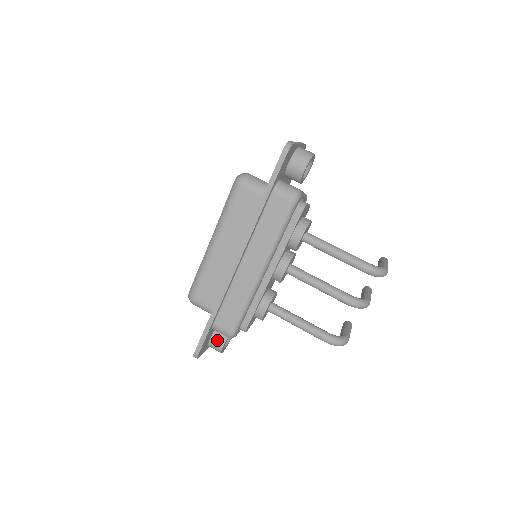
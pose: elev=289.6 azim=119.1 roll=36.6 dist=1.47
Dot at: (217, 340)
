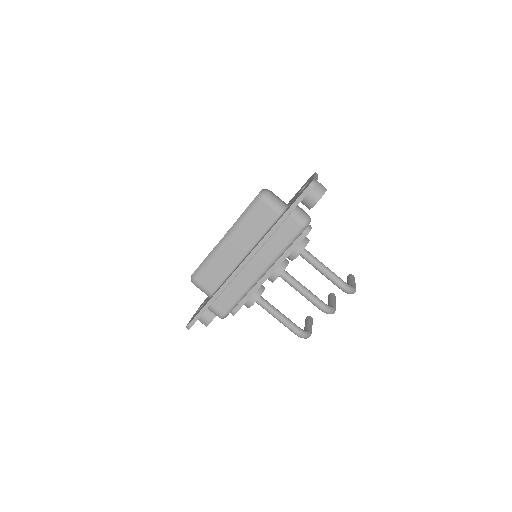
Dot at: (207, 316)
